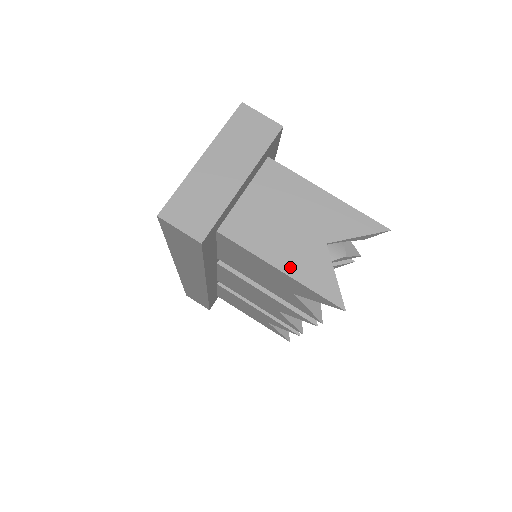
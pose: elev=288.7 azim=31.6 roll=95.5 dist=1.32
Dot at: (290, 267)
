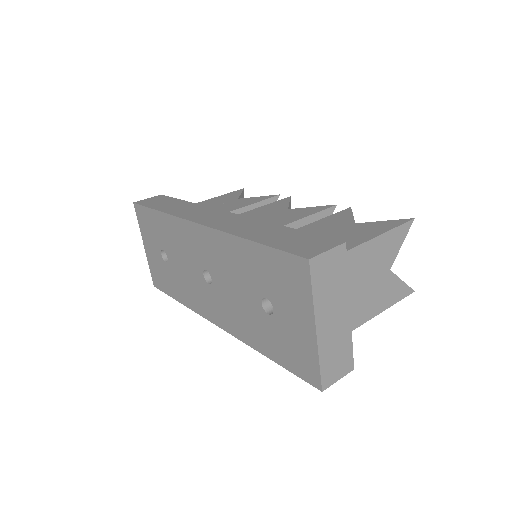
Dot at: (381, 307)
